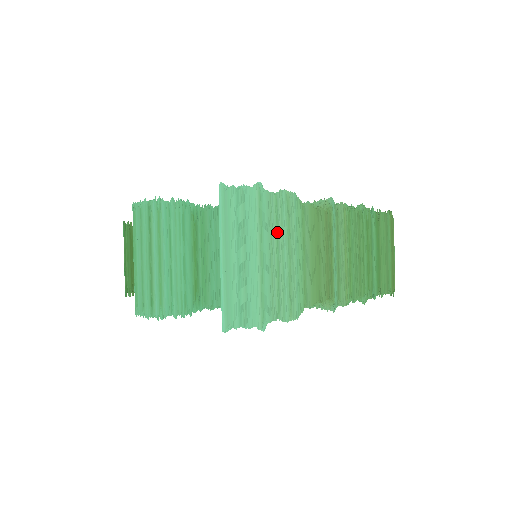
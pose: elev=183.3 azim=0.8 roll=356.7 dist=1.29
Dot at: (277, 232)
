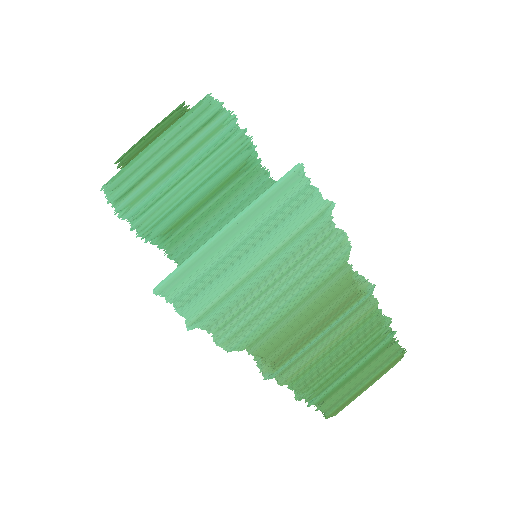
Dot at: (298, 262)
